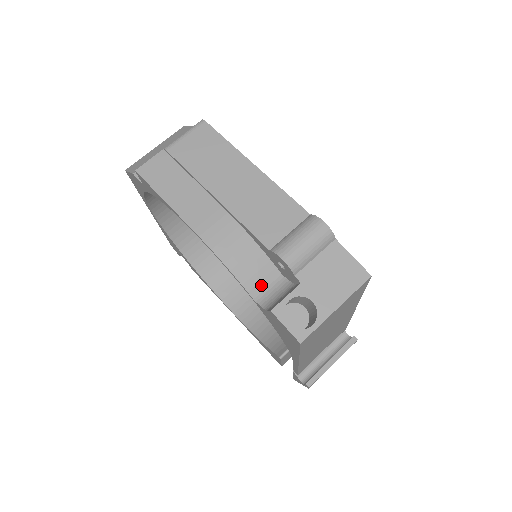
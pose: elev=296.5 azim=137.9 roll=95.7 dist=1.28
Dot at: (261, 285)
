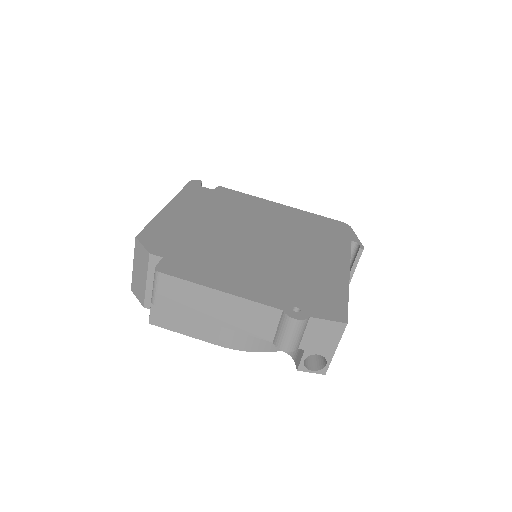
Dot at: occluded
